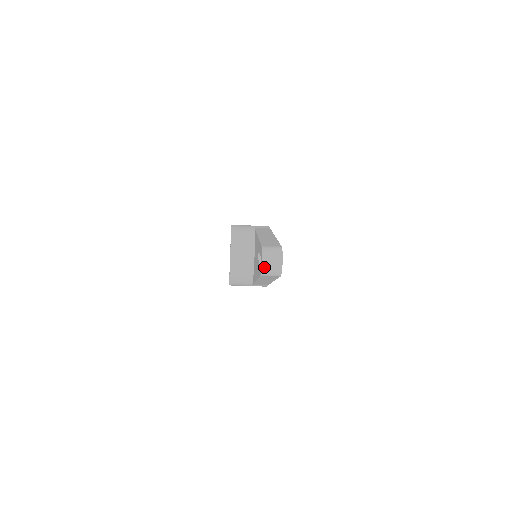
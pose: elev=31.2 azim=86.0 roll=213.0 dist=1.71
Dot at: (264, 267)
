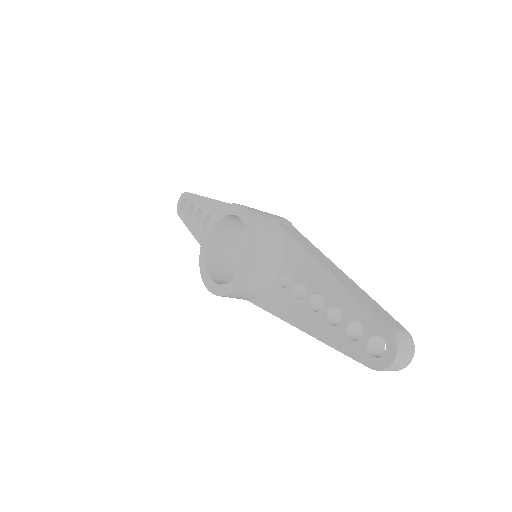
Dot at: (392, 366)
